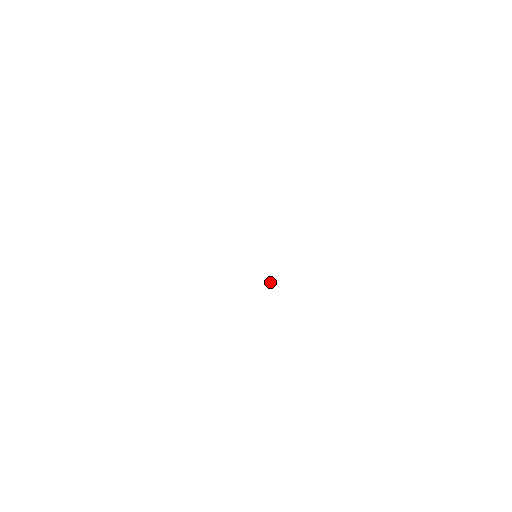
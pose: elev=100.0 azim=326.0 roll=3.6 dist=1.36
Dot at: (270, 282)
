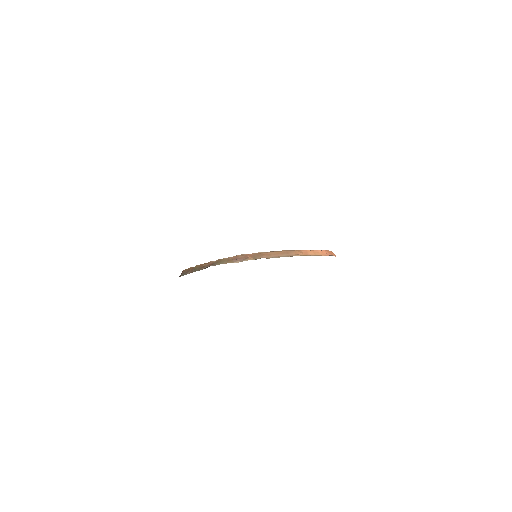
Dot at: (249, 256)
